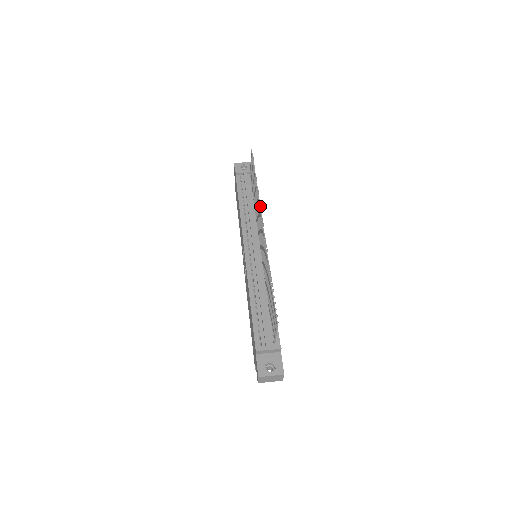
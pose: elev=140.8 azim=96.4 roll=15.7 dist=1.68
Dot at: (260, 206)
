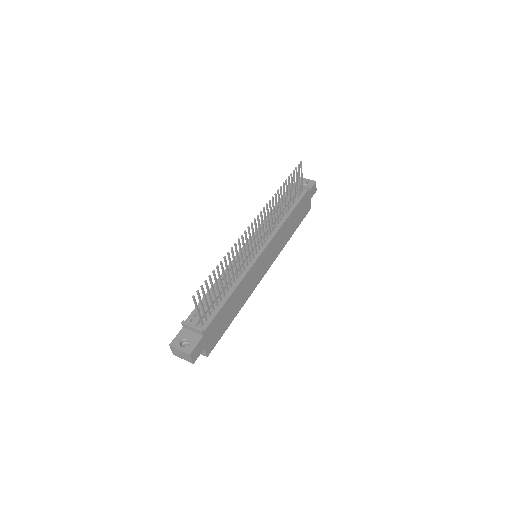
Dot at: (267, 206)
